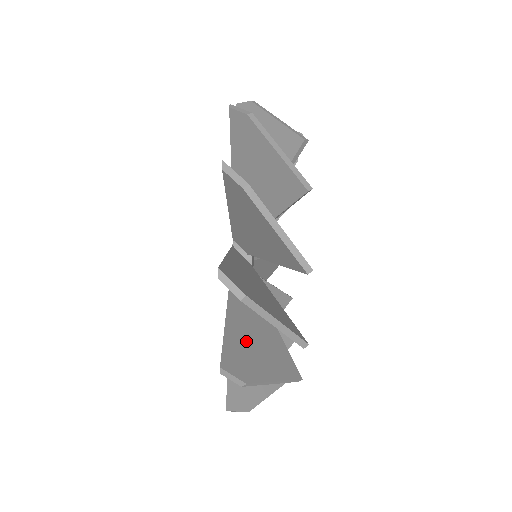
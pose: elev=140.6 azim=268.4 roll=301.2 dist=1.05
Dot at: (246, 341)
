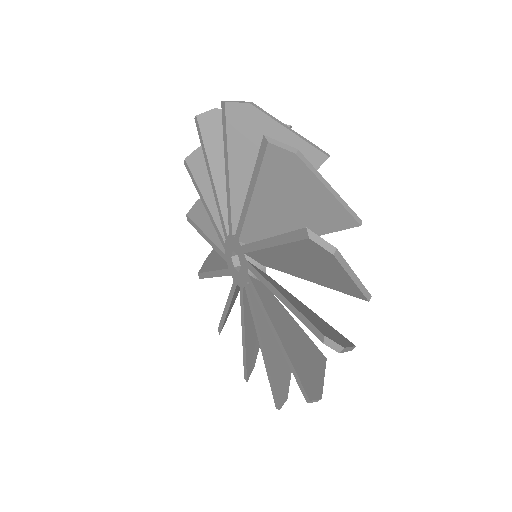
Dot at: occluded
